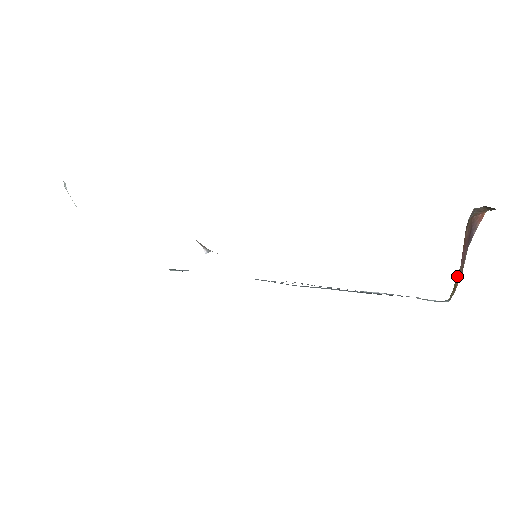
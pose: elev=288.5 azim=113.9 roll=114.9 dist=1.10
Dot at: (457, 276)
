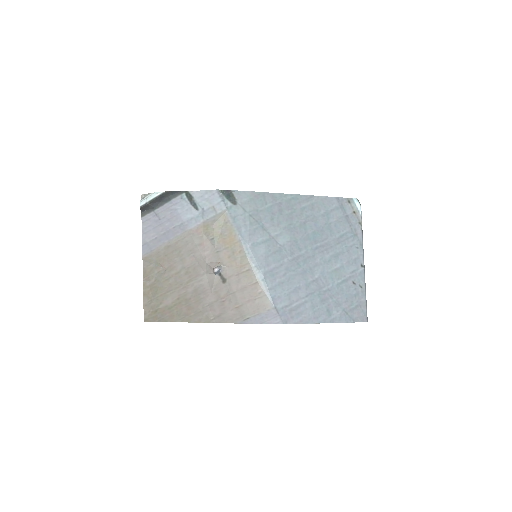
Dot at: occluded
